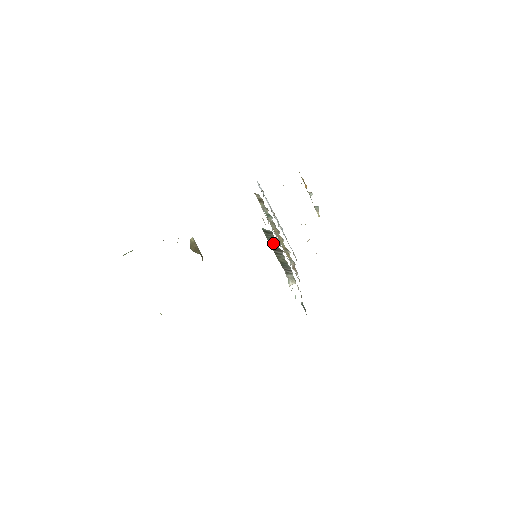
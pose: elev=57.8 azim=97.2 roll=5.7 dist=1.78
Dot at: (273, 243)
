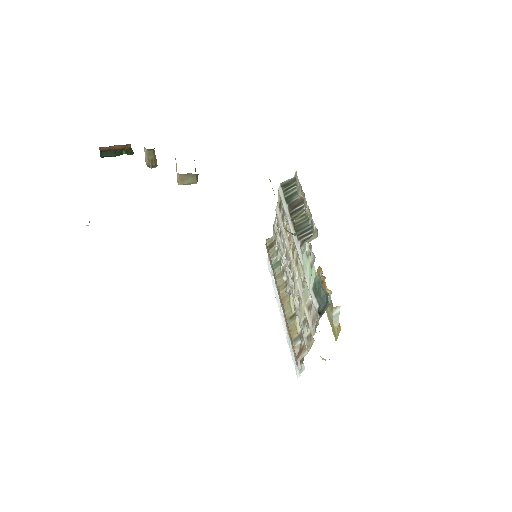
Dot at: (292, 197)
